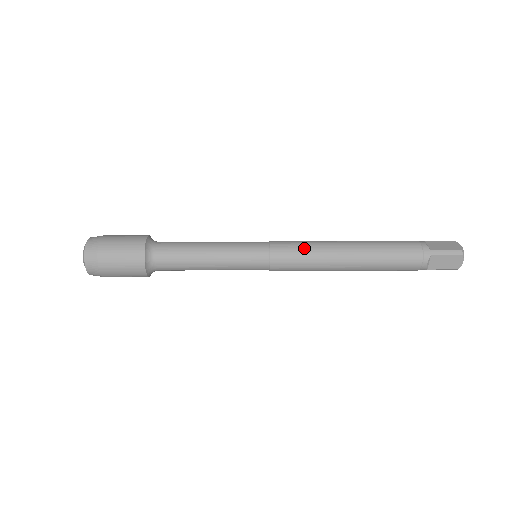
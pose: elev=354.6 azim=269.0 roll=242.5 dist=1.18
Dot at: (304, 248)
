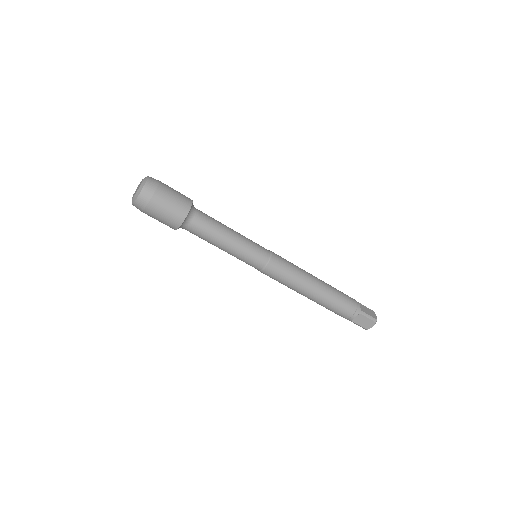
Dot at: occluded
